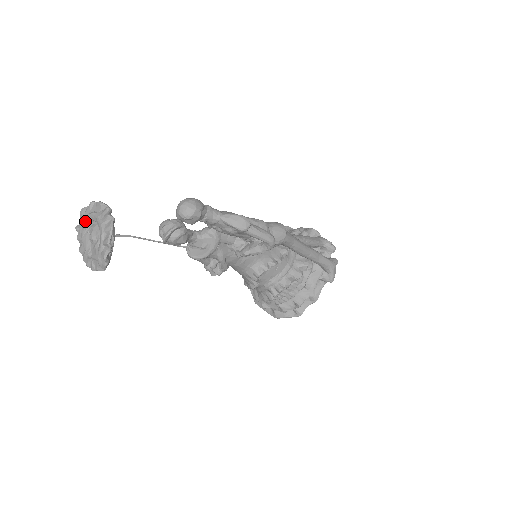
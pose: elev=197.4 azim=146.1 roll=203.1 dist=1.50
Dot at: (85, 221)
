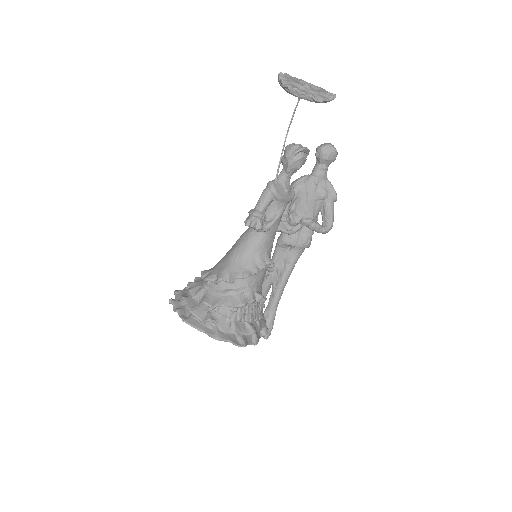
Dot at: (296, 78)
